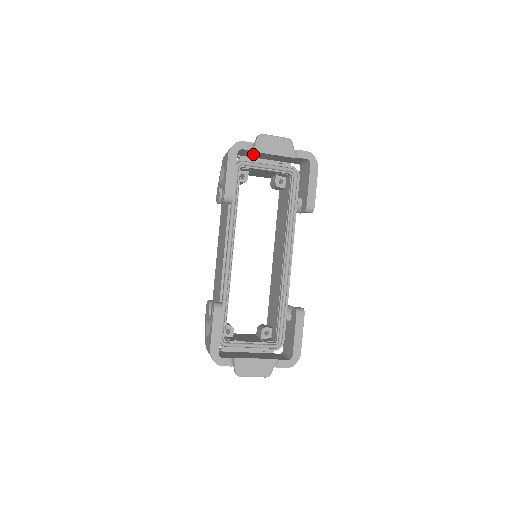
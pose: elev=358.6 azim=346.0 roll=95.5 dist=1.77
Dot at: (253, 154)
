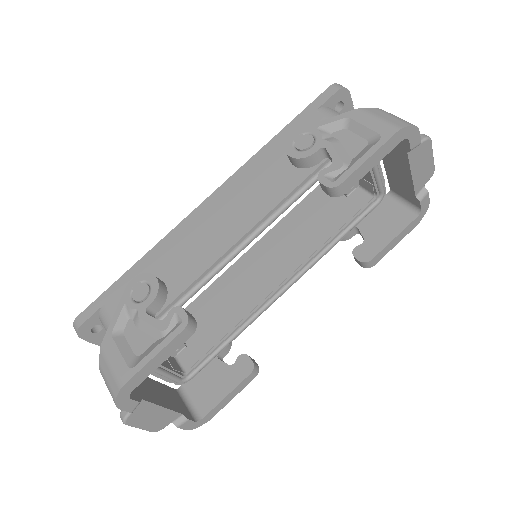
Dot at: occluded
